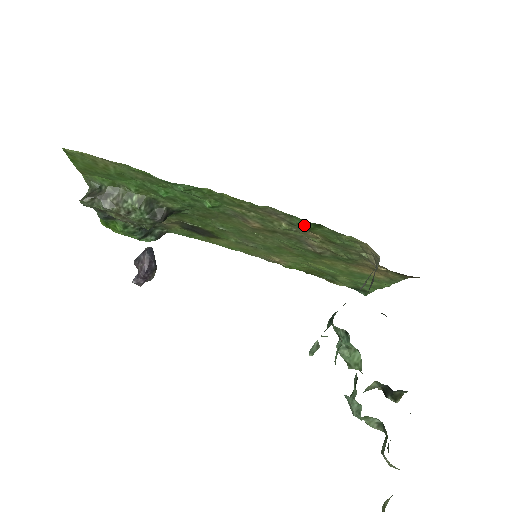
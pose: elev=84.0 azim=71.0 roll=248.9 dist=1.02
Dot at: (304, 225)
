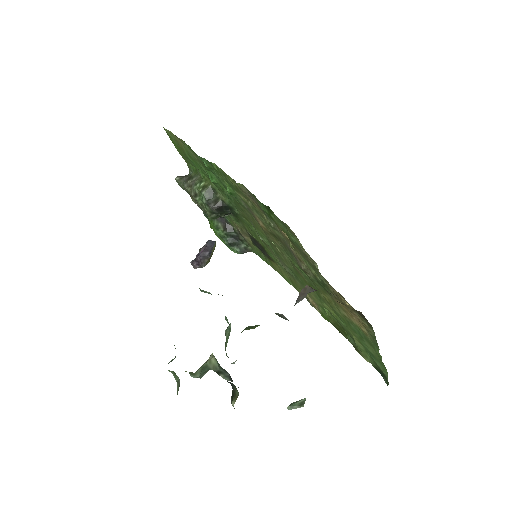
Dot at: (263, 209)
